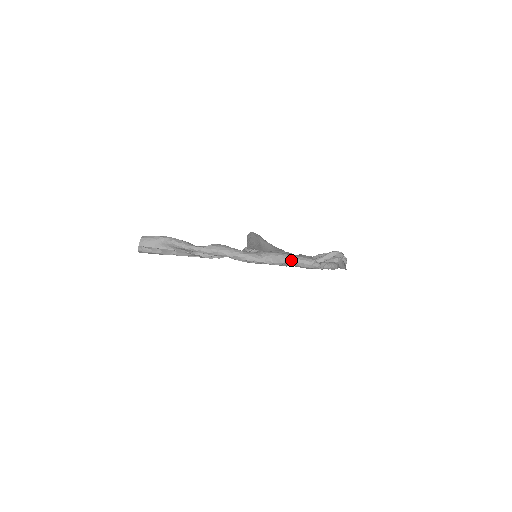
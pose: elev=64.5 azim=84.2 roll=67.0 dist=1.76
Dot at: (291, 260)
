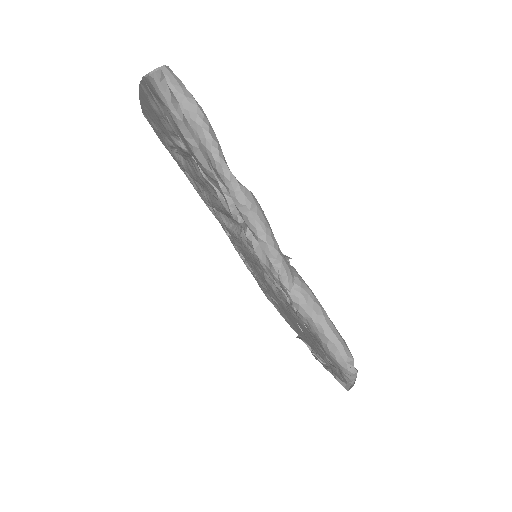
Dot at: (327, 327)
